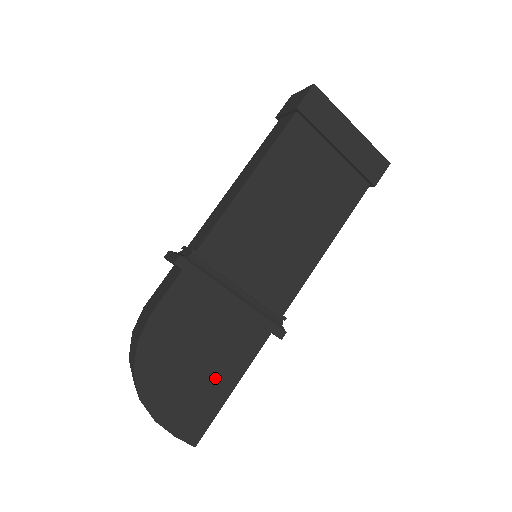
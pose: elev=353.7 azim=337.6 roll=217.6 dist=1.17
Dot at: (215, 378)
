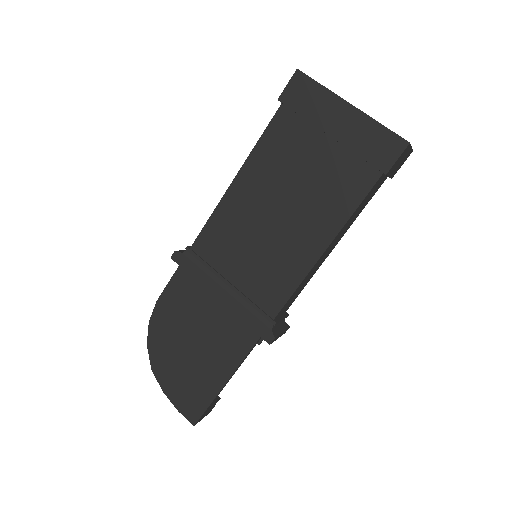
Dot at: (209, 368)
